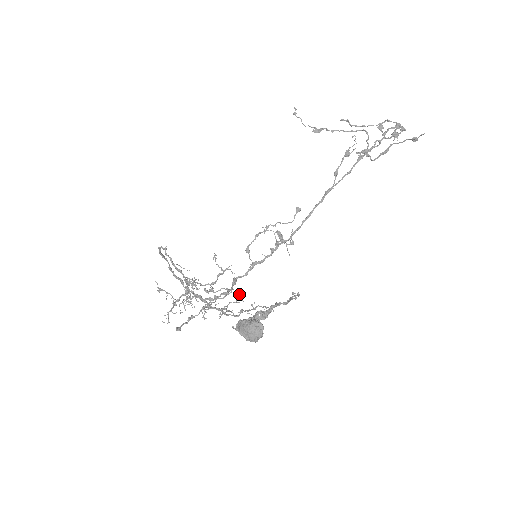
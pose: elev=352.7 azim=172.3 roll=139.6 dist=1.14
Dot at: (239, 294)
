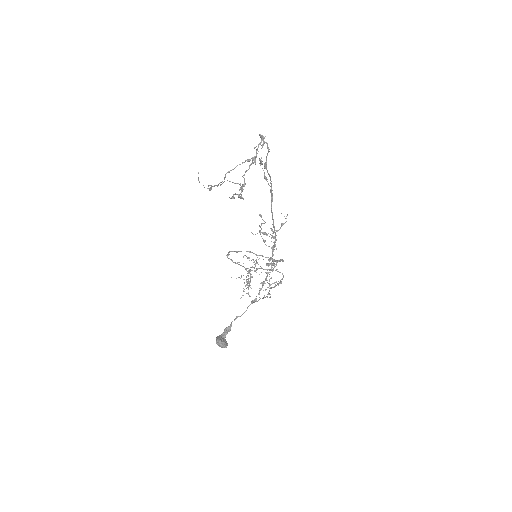
Dot at: occluded
